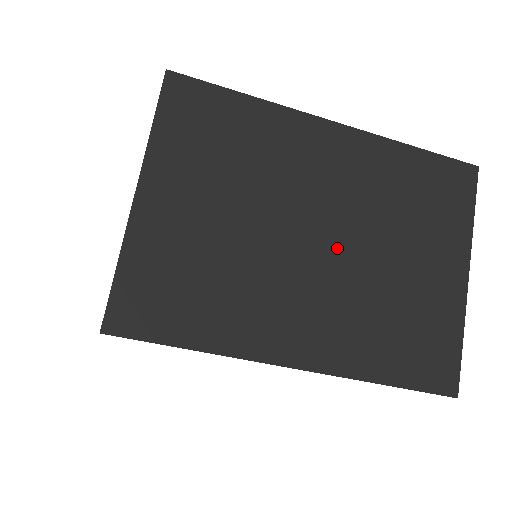
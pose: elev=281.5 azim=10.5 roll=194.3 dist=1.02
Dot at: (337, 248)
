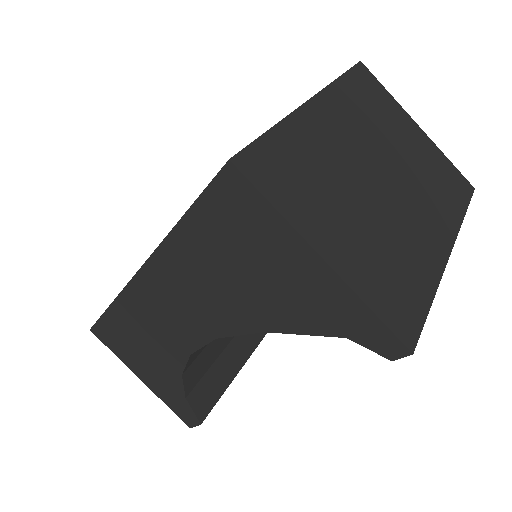
Dot at: (390, 172)
